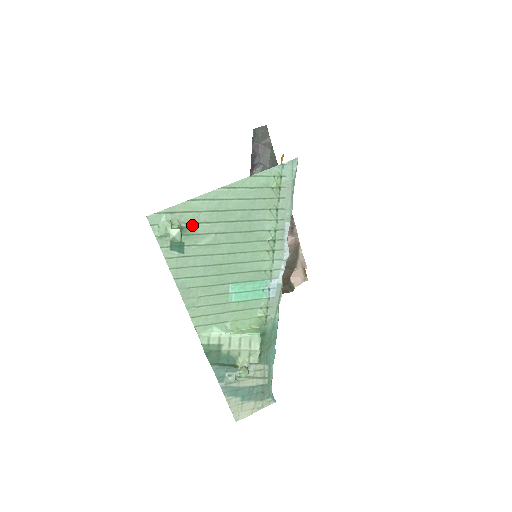
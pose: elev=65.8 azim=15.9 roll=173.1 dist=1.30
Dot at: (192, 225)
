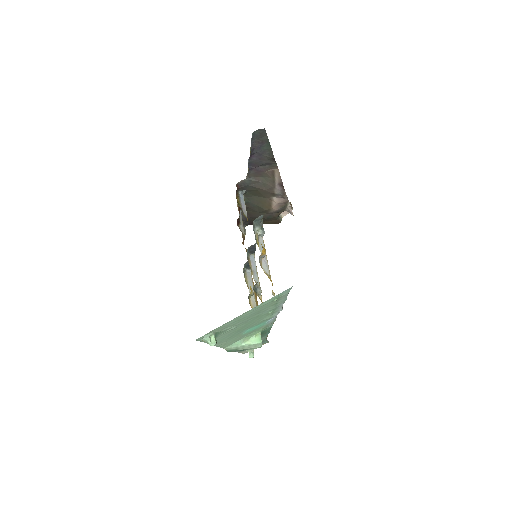
Dot at: (222, 330)
